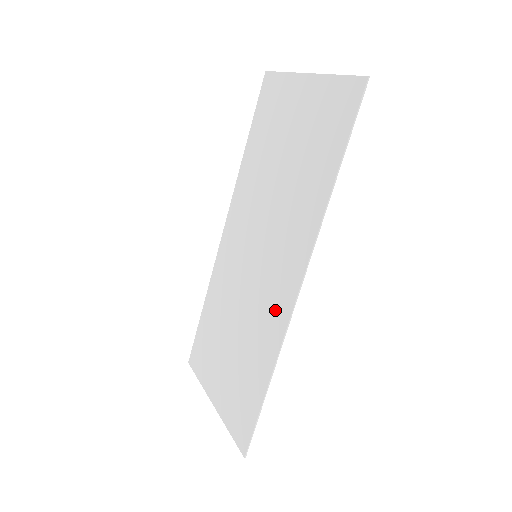
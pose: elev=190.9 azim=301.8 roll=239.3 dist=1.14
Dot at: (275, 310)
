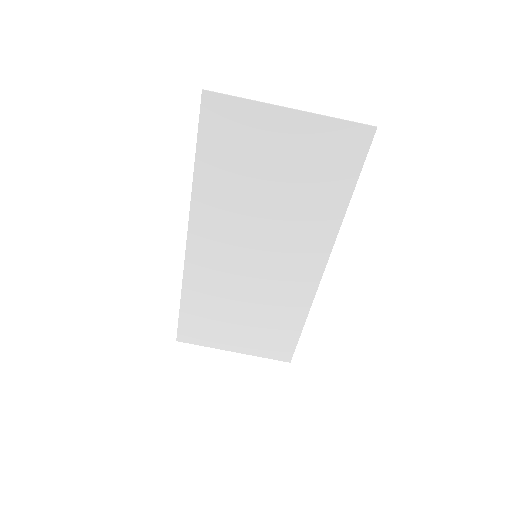
Dot at: (299, 285)
